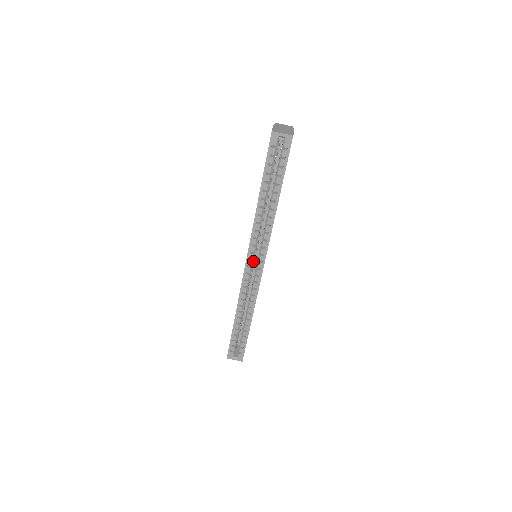
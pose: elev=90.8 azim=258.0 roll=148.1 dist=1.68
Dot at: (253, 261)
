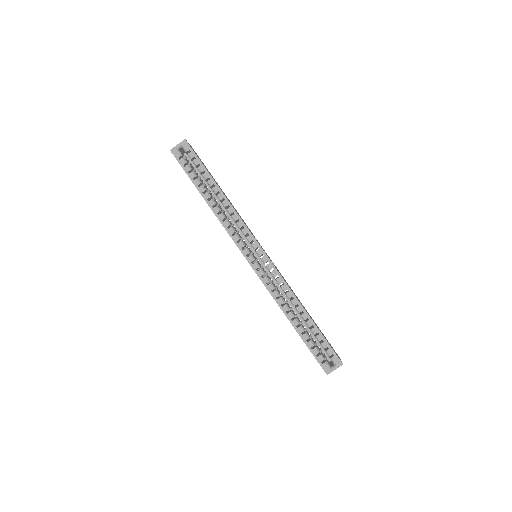
Dot at: occluded
